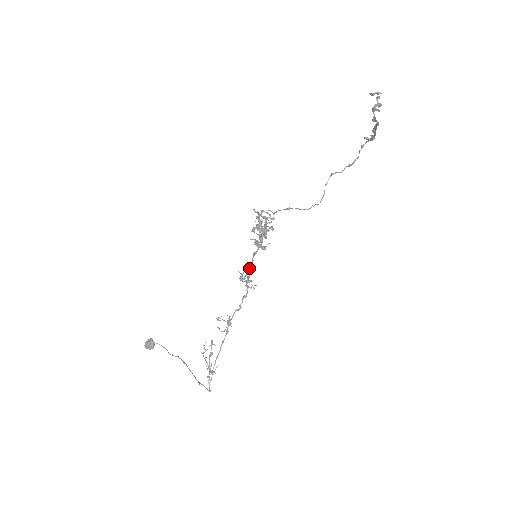
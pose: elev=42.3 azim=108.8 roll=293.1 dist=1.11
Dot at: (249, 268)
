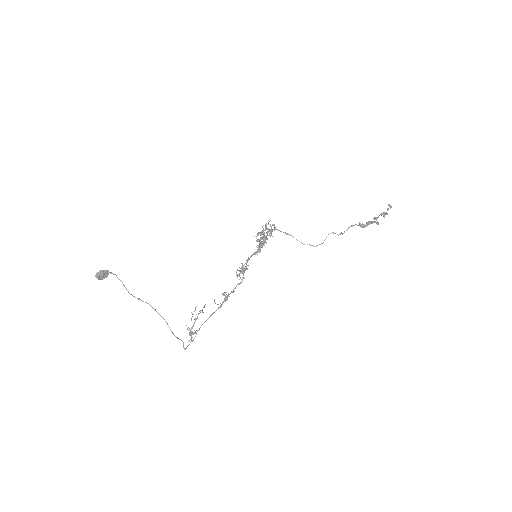
Dot at: (247, 262)
